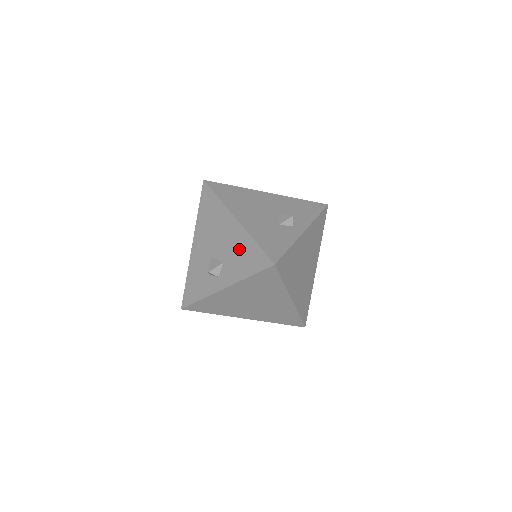
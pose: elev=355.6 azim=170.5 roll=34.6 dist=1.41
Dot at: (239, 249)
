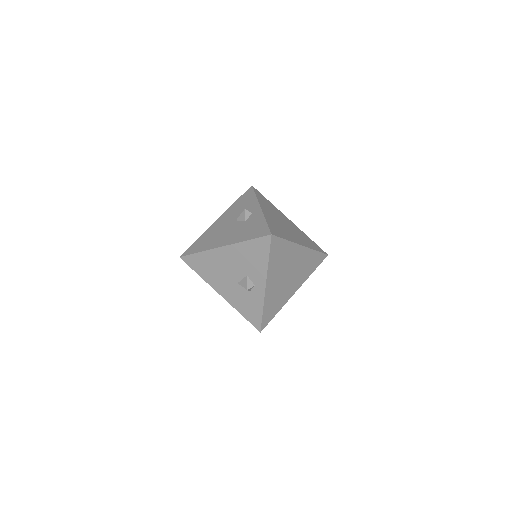
Dot at: (245, 257)
